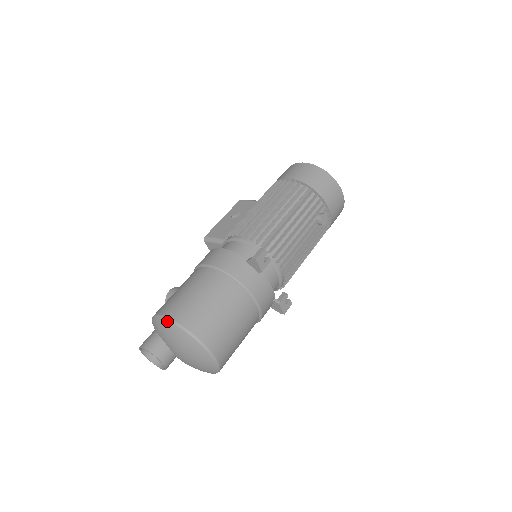
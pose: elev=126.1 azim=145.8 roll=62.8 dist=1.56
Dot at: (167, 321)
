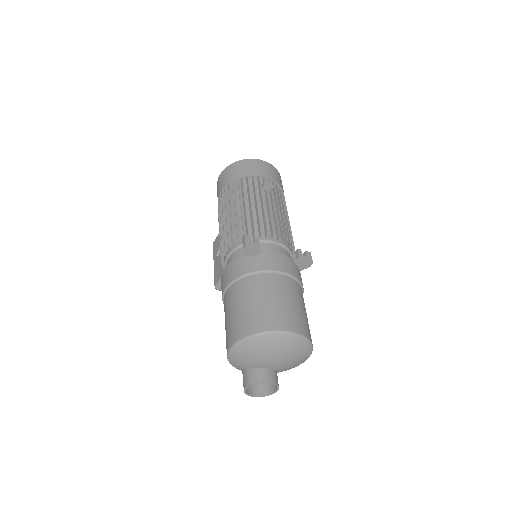
Dot at: (235, 347)
